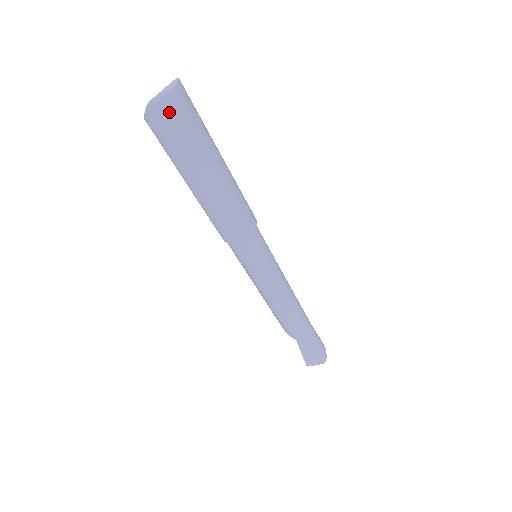
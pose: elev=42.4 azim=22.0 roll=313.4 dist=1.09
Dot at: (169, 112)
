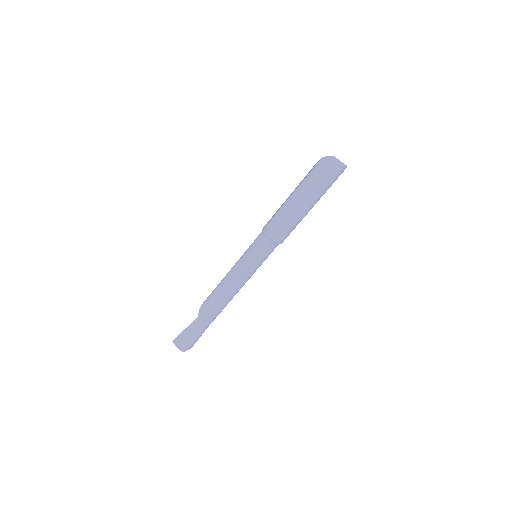
Dot at: (332, 167)
